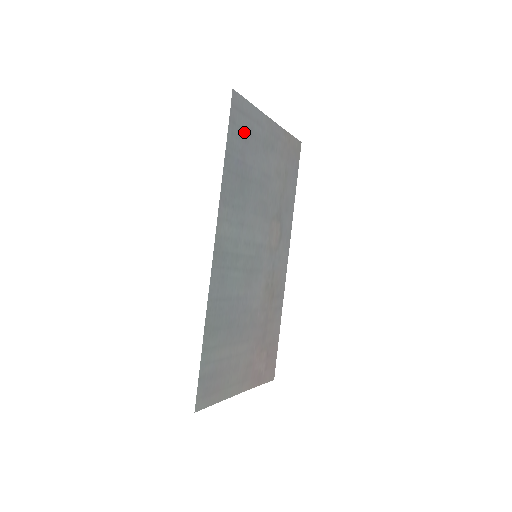
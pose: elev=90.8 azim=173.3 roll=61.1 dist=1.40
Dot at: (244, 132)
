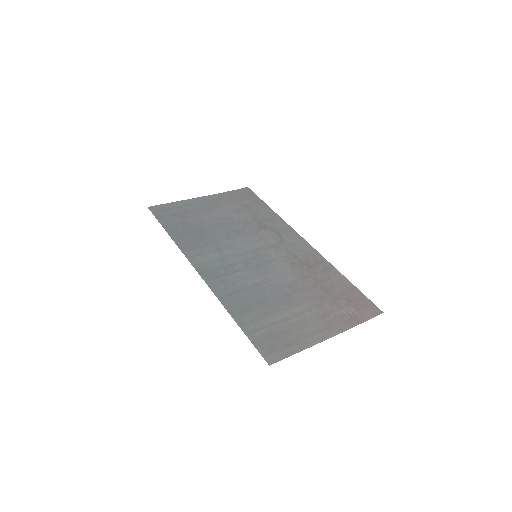
Dot at: (177, 215)
